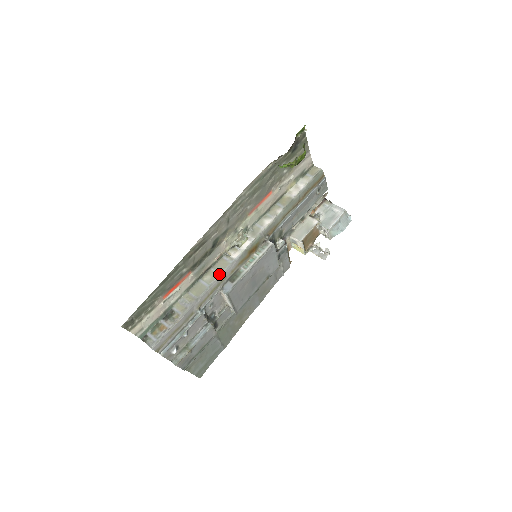
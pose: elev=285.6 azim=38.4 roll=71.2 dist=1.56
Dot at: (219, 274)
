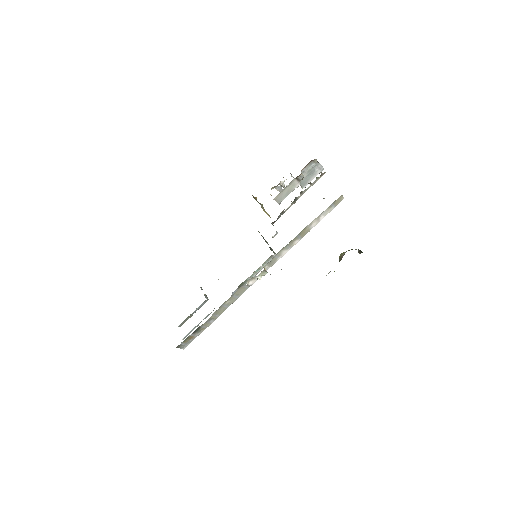
Dot at: occluded
